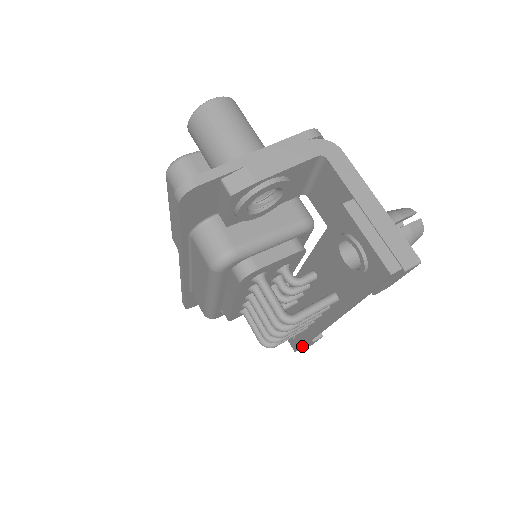
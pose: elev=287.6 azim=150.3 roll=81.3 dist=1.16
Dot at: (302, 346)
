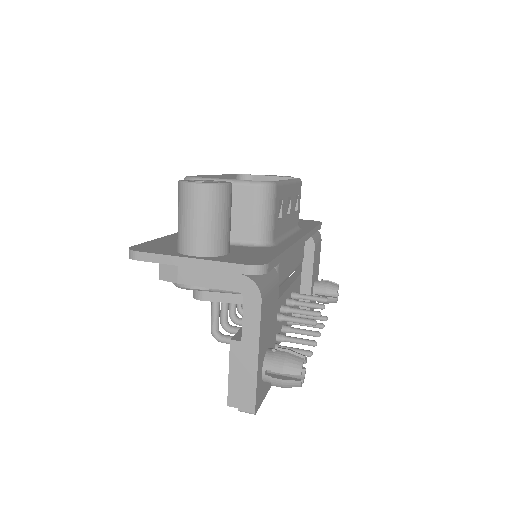
Dot at: occluded
